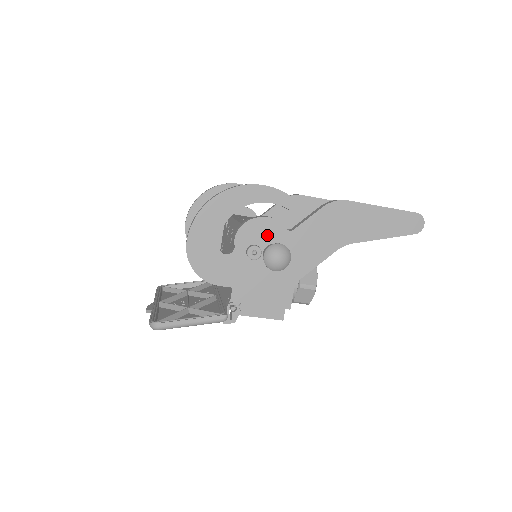
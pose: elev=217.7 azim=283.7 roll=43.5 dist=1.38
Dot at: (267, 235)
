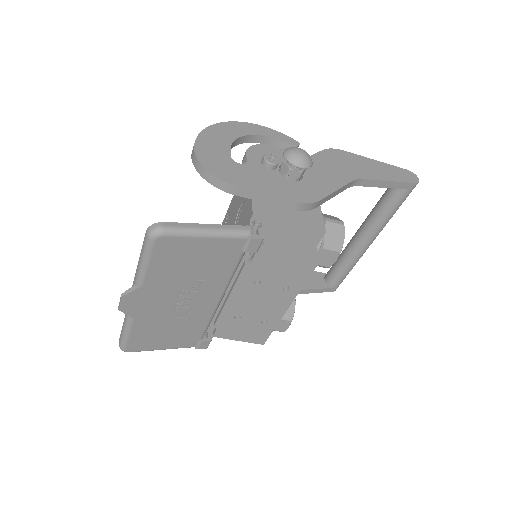
Dot at: (278, 158)
